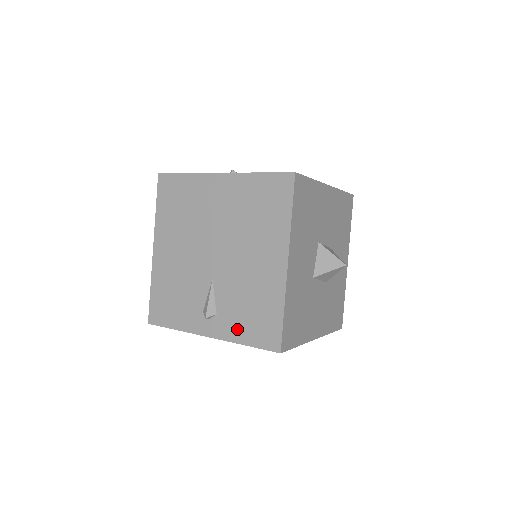
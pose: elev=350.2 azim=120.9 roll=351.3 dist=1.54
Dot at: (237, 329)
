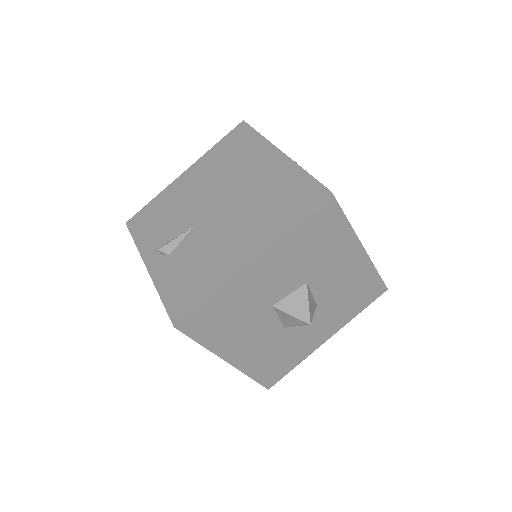
Dot at: (168, 279)
